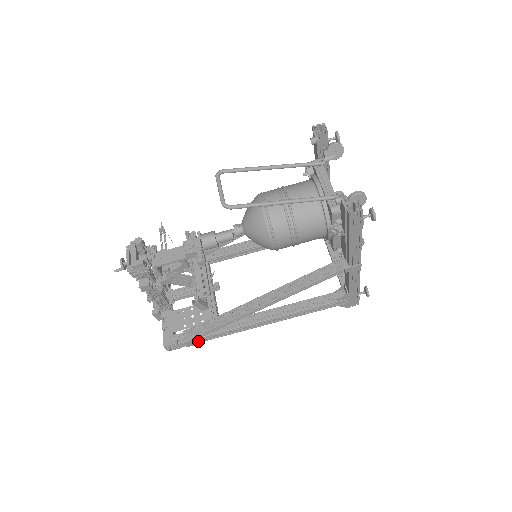
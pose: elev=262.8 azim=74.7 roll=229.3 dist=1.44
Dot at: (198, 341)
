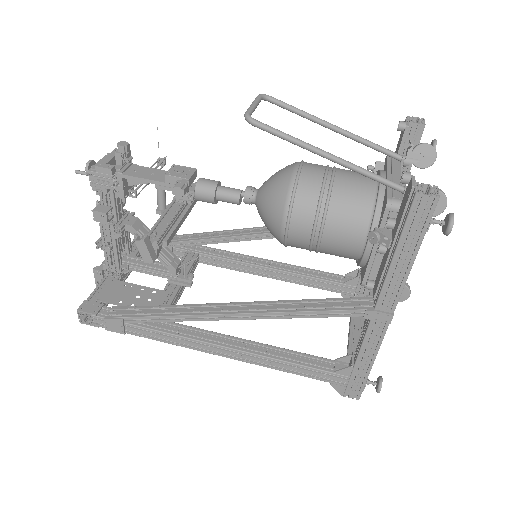
Dot at: (123, 327)
